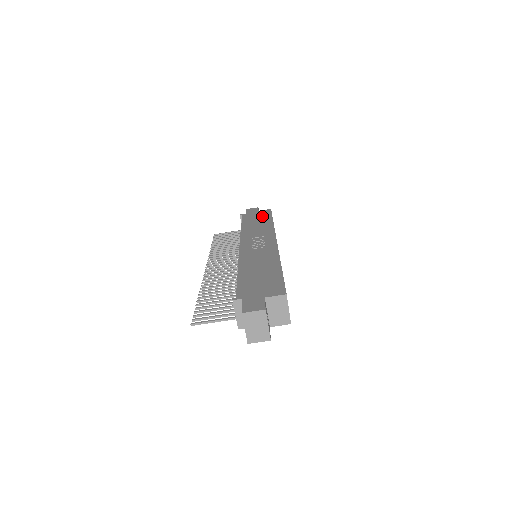
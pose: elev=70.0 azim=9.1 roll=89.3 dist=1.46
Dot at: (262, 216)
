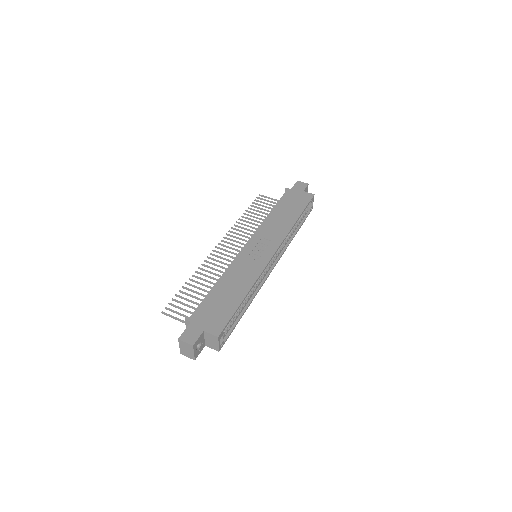
Dot at: (297, 204)
